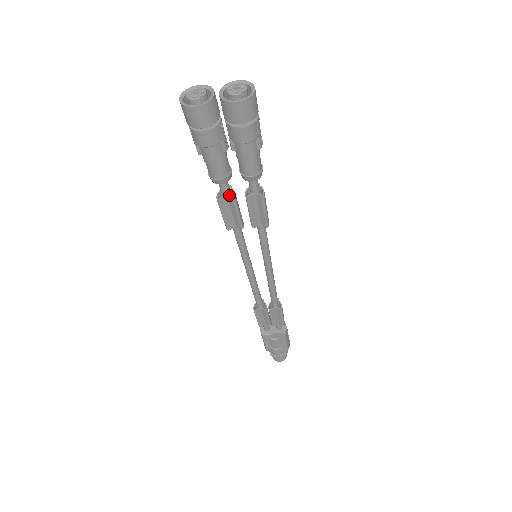
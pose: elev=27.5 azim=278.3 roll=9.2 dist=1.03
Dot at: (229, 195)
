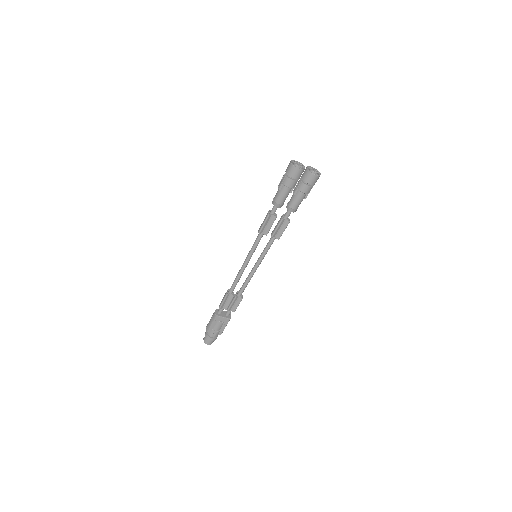
Dot at: (274, 215)
